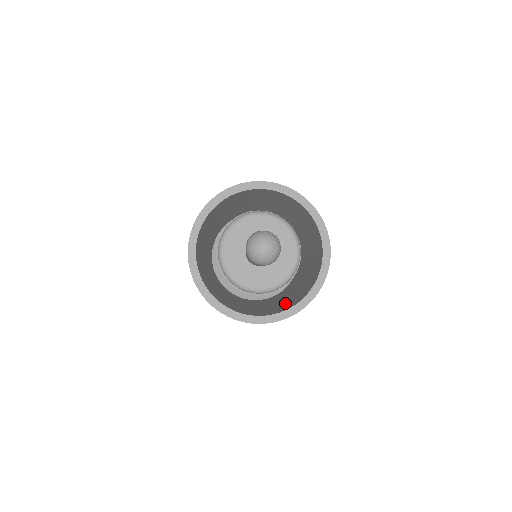
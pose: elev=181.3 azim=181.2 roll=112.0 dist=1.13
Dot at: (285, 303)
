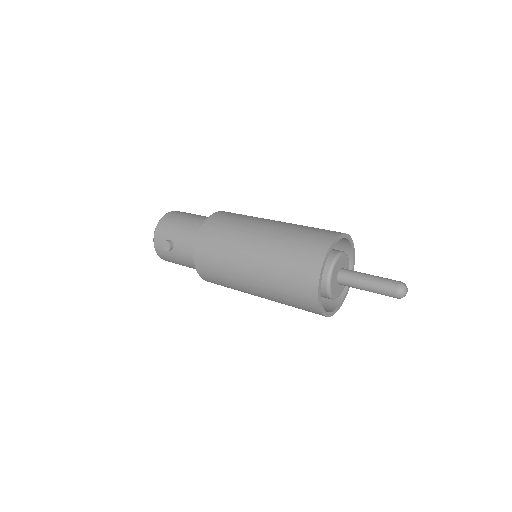
Dot at: occluded
